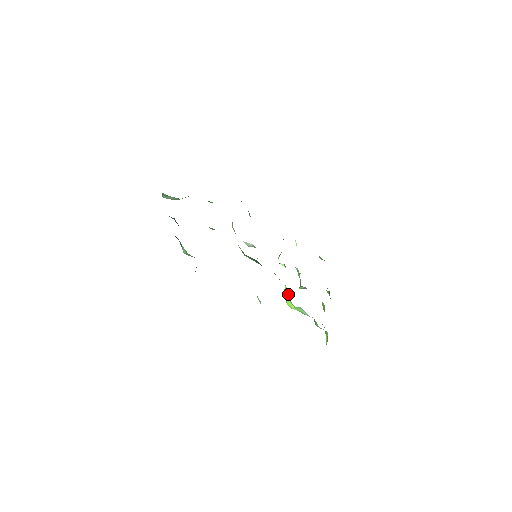
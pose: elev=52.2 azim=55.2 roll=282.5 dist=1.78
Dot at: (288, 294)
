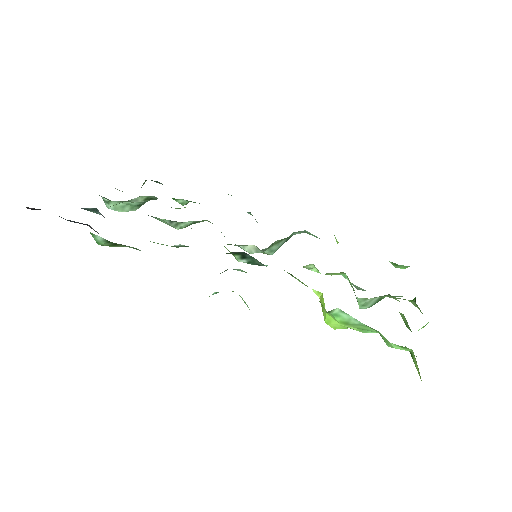
Dot at: (321, 302)
